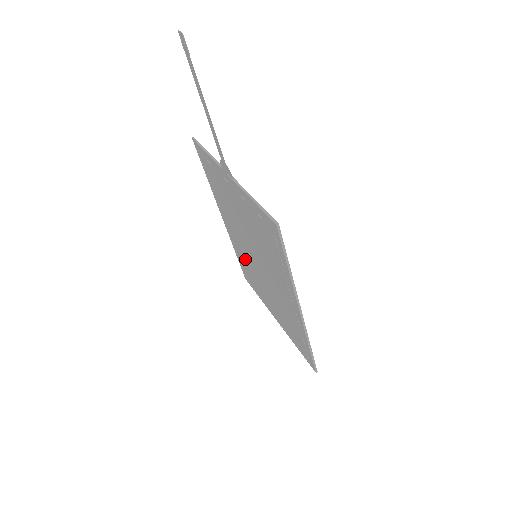
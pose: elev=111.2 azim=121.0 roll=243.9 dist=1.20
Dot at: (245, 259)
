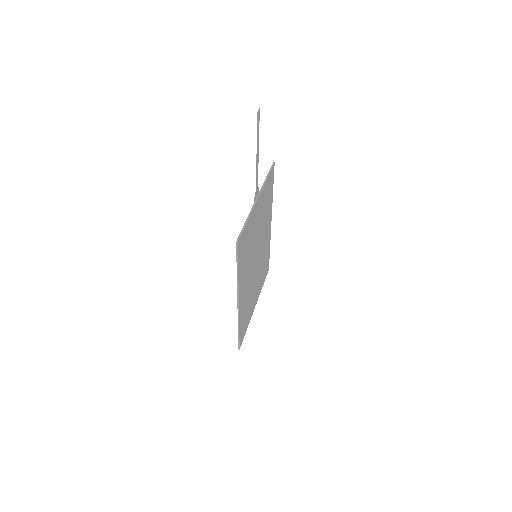
Dot at: (263, 255)
